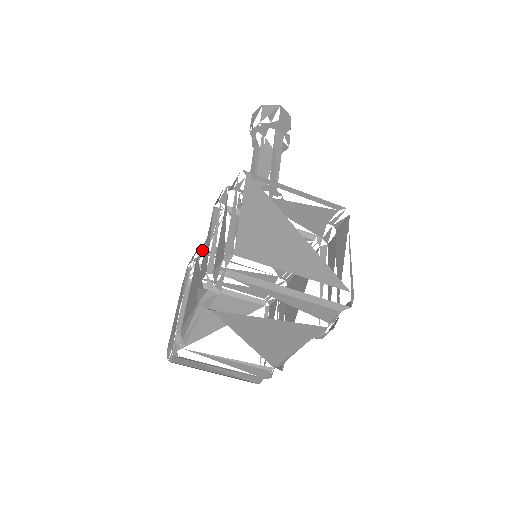
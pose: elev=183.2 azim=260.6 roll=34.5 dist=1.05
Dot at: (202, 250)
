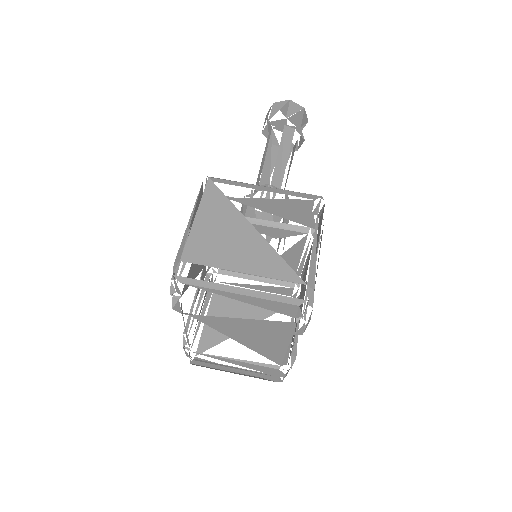
Dot at: occluded
